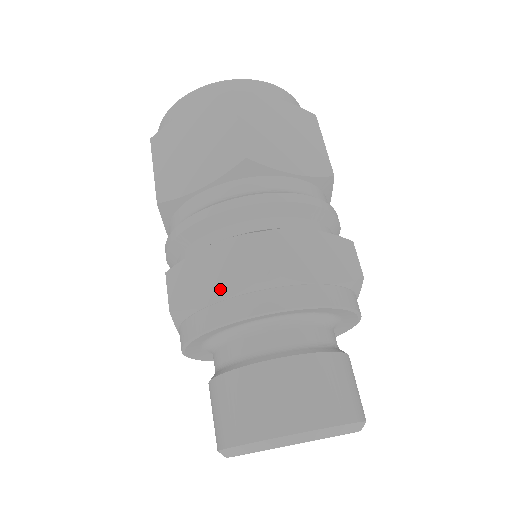
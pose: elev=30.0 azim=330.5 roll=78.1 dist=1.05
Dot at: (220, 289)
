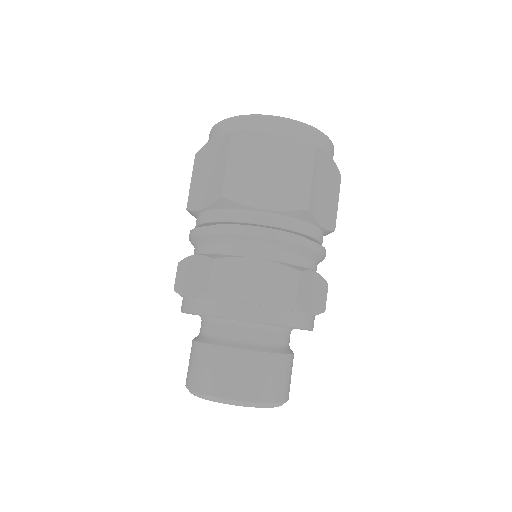
Dot at: (256, 296)
